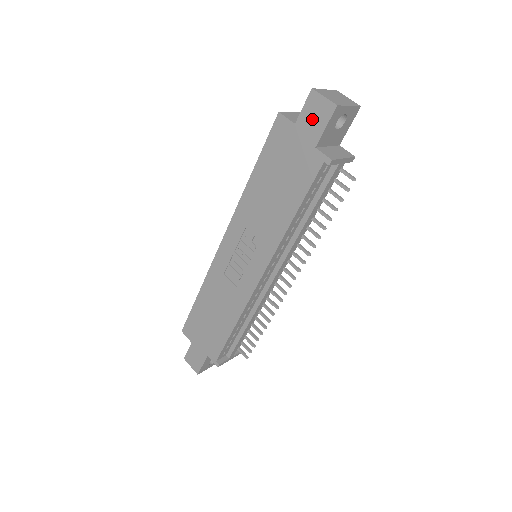
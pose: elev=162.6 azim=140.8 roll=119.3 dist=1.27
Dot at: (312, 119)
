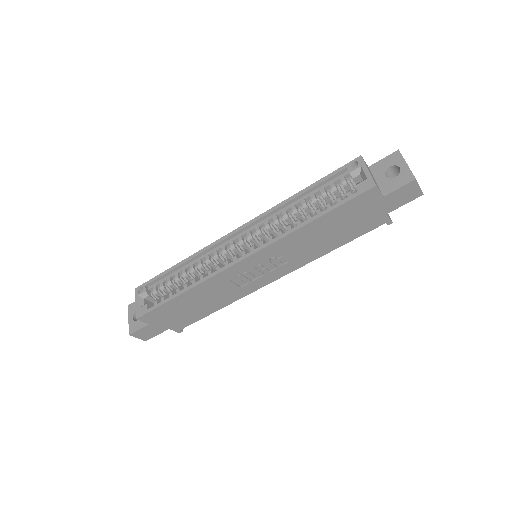
Dot at: (399, 197)
